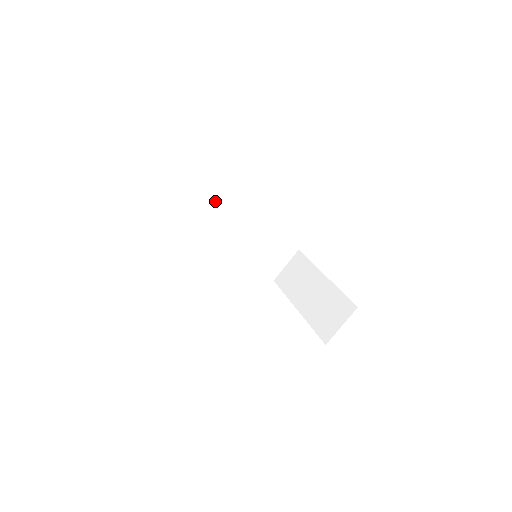
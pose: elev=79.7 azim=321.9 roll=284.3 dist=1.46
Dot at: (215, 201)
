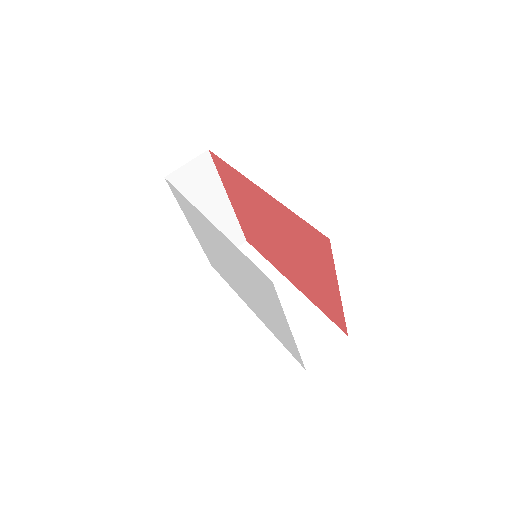
Dot at: (260, 267)
